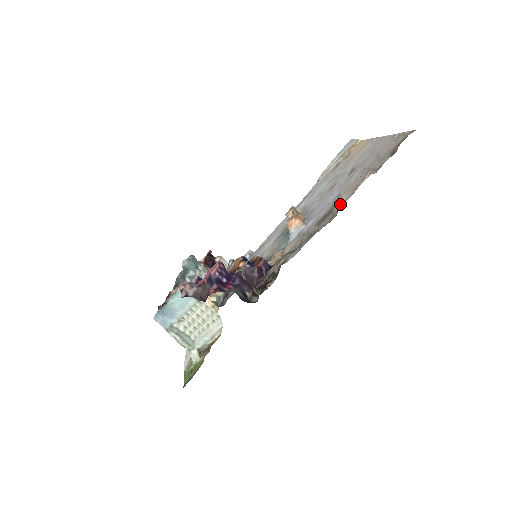
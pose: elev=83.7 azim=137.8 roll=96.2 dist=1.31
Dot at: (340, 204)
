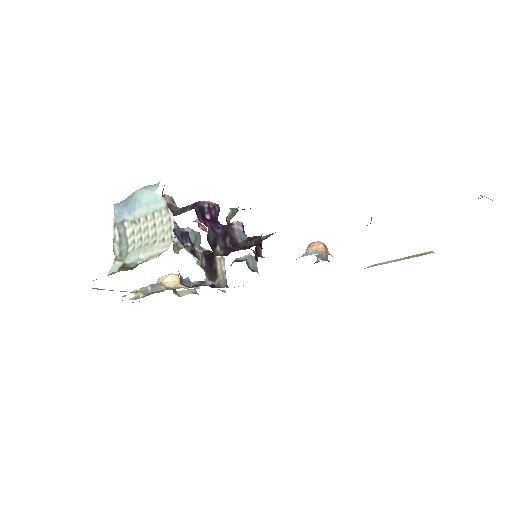
Dot at: occluded
